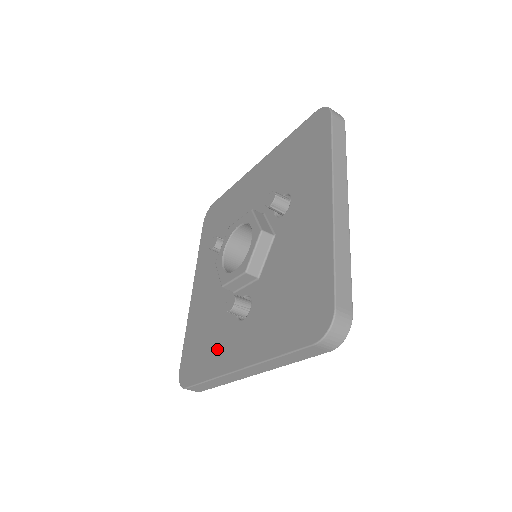
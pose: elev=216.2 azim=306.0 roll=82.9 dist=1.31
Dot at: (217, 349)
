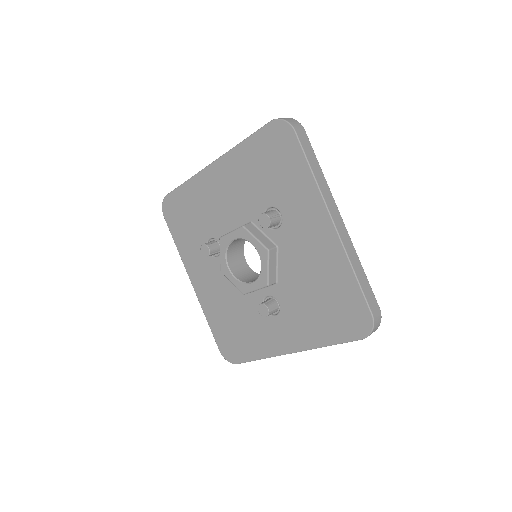
Dot at: (258, 337)
